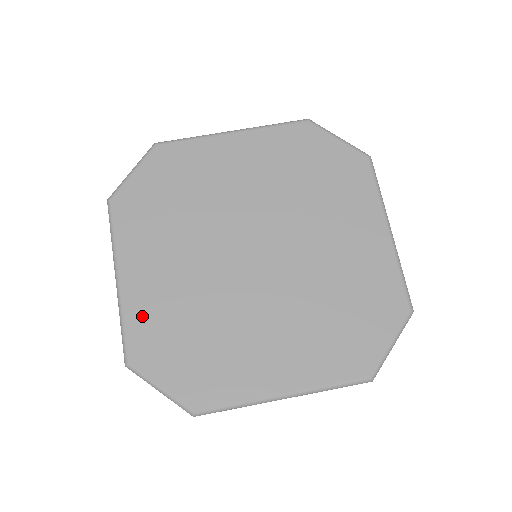
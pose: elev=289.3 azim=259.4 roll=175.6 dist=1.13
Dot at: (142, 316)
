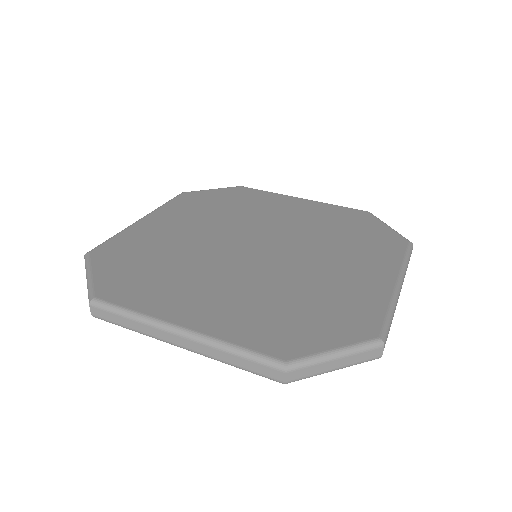
Dot at: (132, 238)
